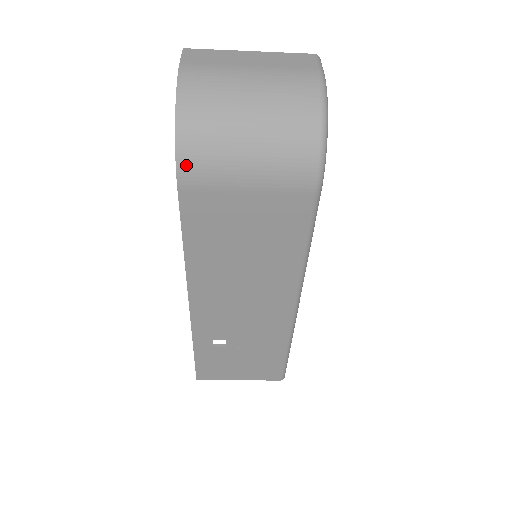
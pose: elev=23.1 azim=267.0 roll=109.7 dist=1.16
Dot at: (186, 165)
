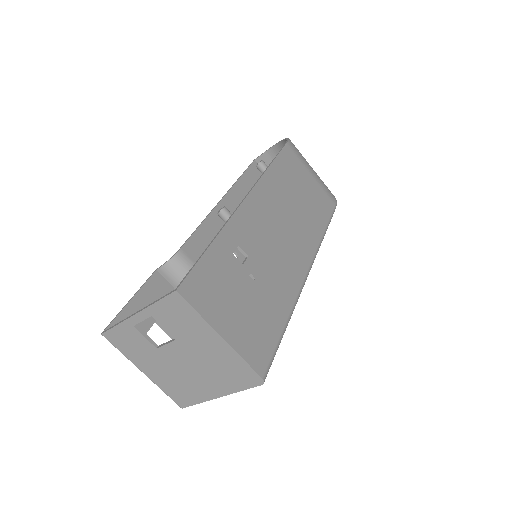
Dot at: (292, 143)
